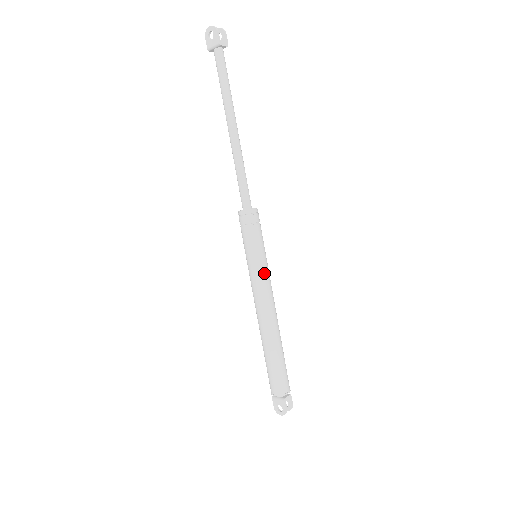
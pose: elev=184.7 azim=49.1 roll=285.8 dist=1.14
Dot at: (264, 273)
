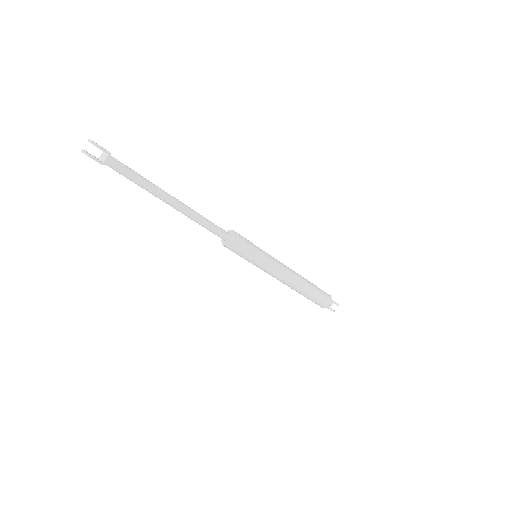
Dot at: (268, 267)
